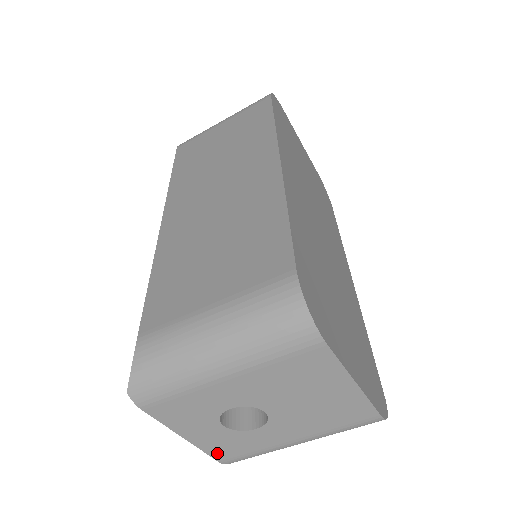
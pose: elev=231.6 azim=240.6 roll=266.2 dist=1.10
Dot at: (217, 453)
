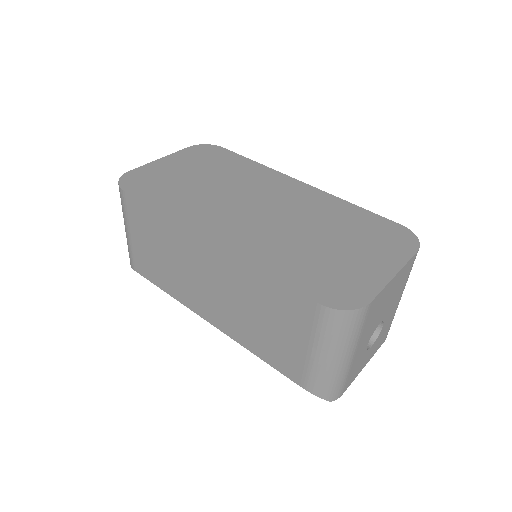
Dot at: (380, 344)
